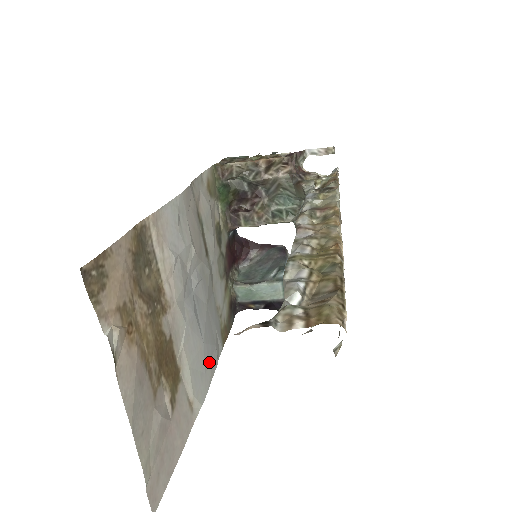
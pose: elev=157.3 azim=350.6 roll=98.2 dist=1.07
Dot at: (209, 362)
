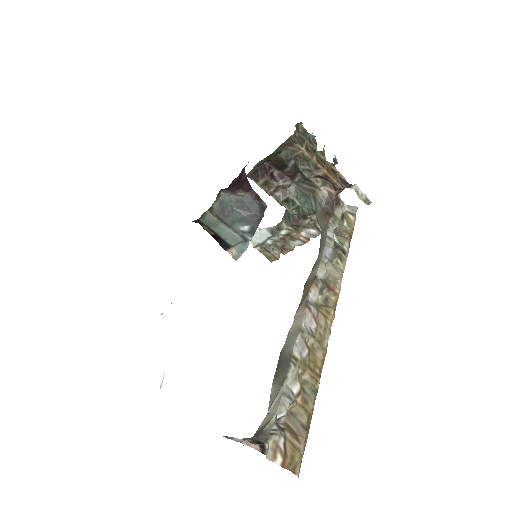
Dot at: occluded
